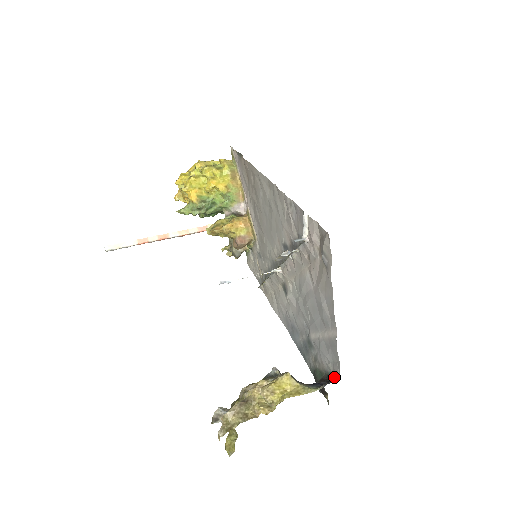
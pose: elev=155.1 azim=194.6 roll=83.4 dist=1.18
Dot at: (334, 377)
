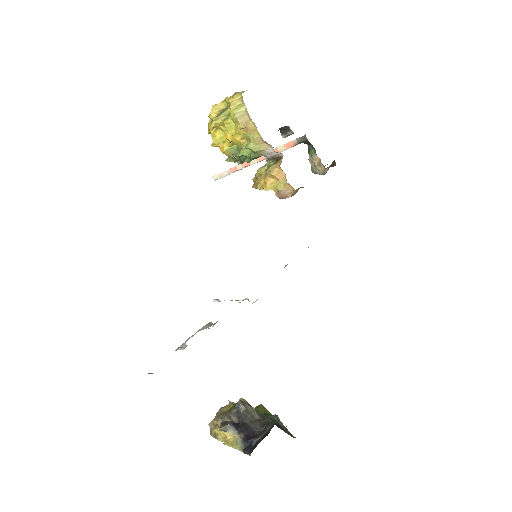
Dot at: (256, 446)
